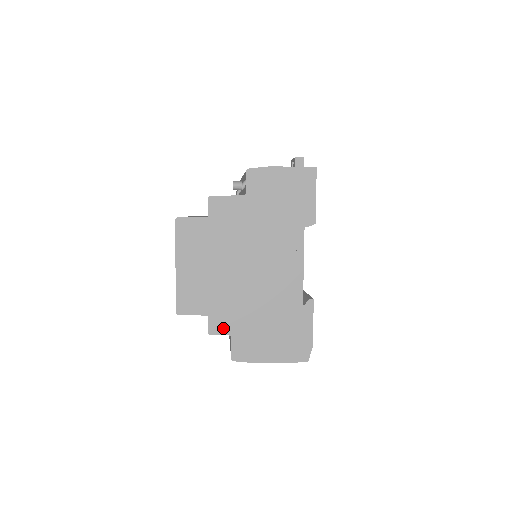
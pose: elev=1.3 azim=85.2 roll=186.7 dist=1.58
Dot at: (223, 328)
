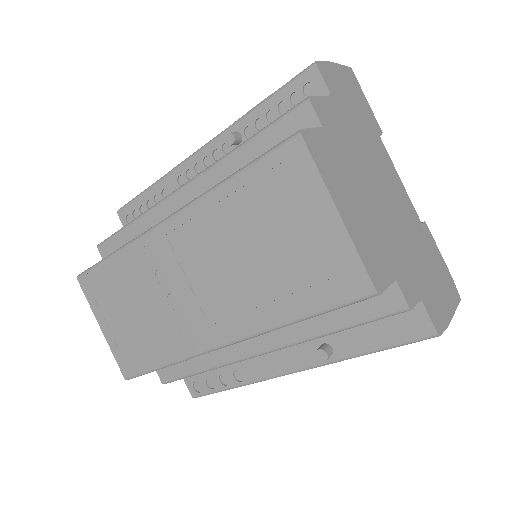
Dot at: (412, 292)
